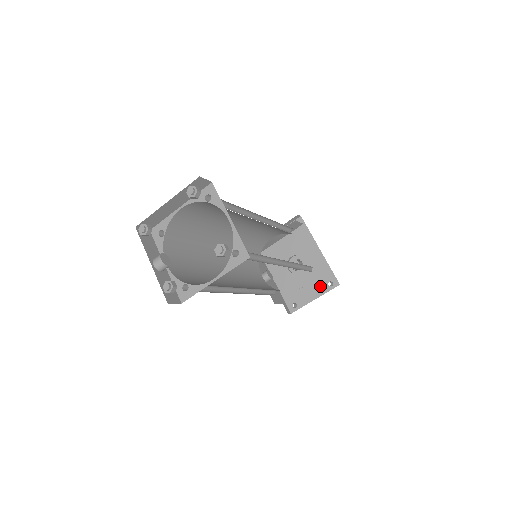
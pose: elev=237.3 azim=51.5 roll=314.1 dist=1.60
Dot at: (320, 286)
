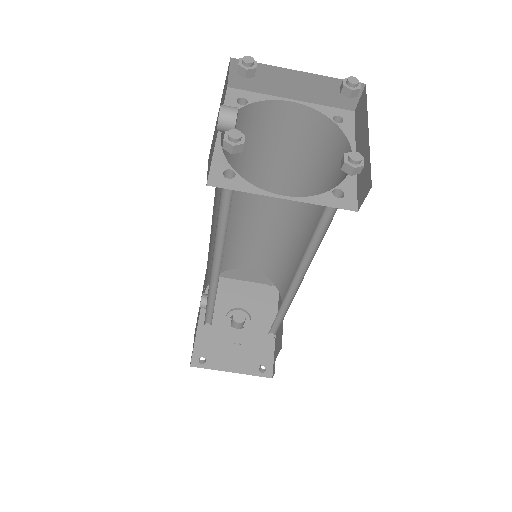
Dot at: (249, 362)
